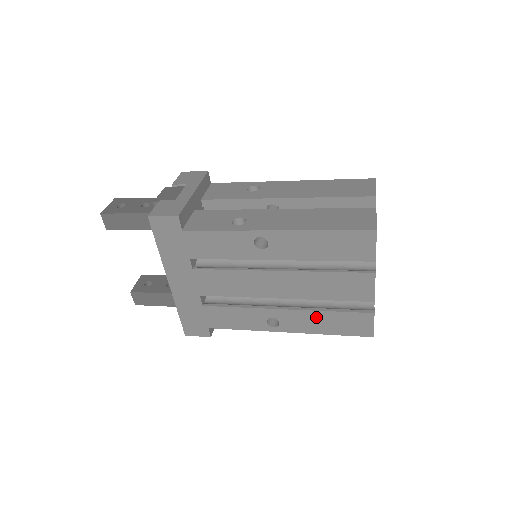
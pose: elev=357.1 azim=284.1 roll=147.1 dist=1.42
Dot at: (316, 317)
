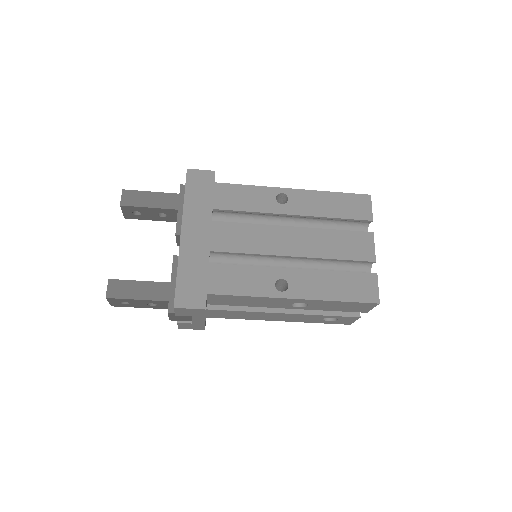
Dot at: (325, 278)
